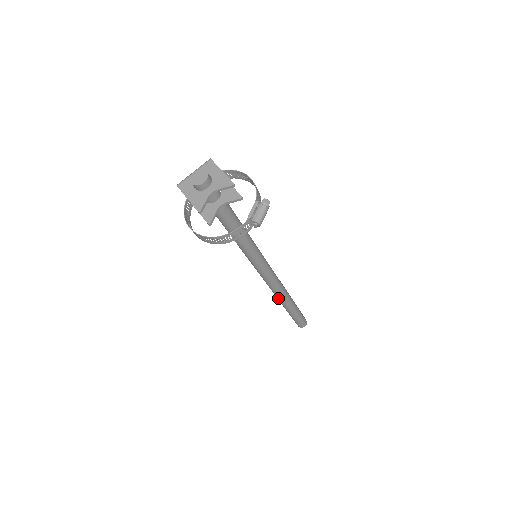
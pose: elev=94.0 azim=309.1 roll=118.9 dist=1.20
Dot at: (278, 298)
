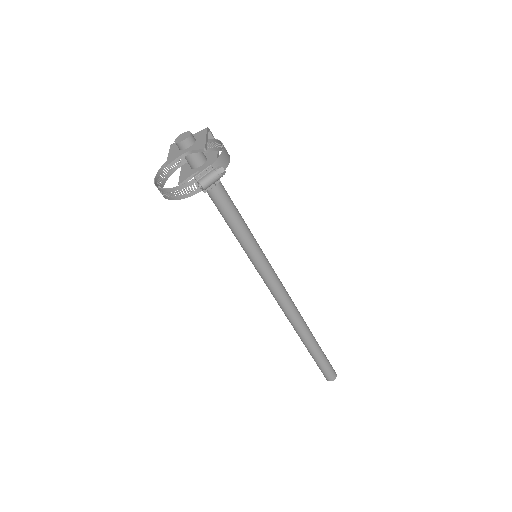
Dot at: (291, 324)
